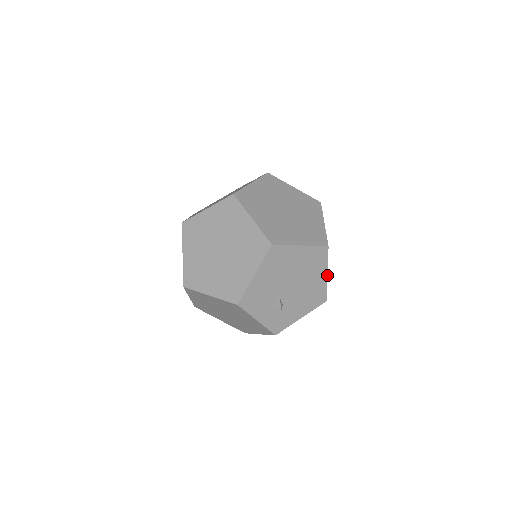
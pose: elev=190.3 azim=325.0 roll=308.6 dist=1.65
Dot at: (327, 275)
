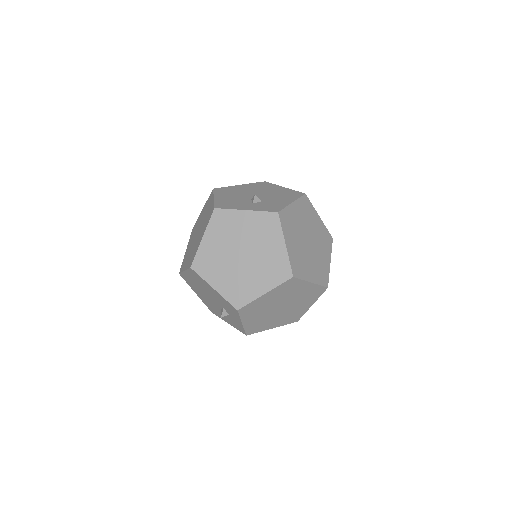
Dot at: (284, 188)
